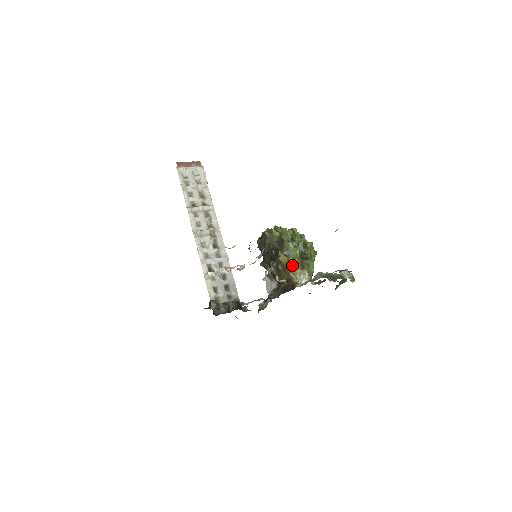
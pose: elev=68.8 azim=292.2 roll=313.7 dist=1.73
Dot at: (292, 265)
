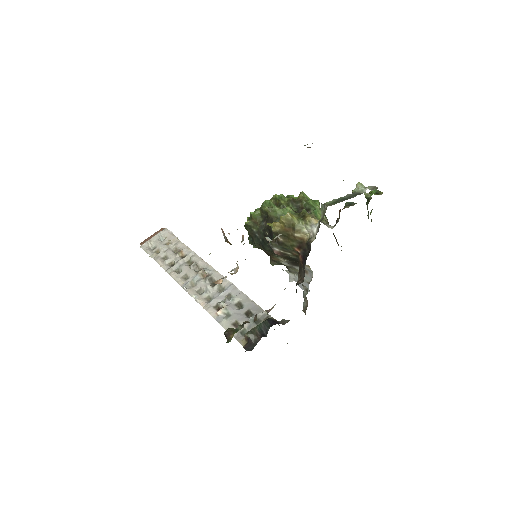
Dot at: (289, 224)
